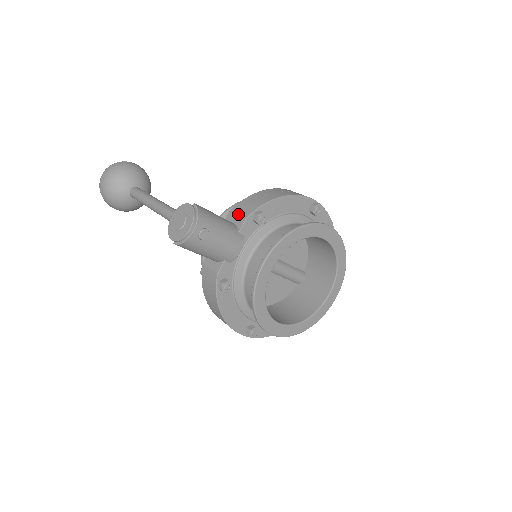
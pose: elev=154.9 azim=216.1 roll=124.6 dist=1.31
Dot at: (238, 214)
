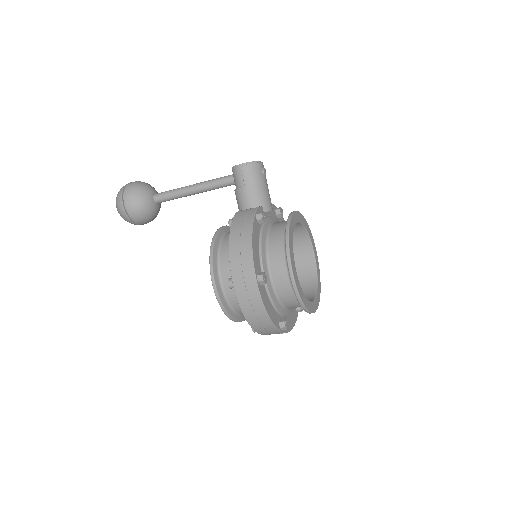
Dot at: occluded
